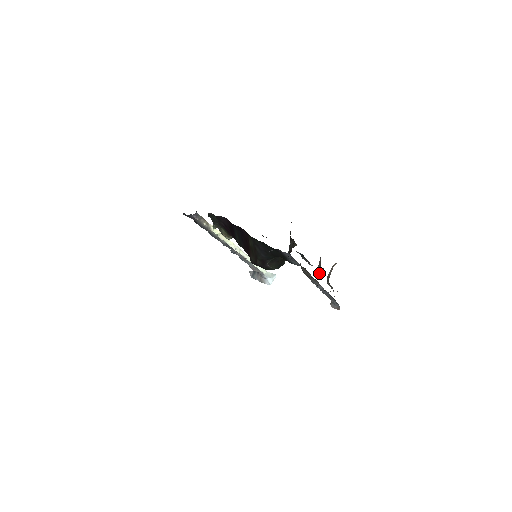
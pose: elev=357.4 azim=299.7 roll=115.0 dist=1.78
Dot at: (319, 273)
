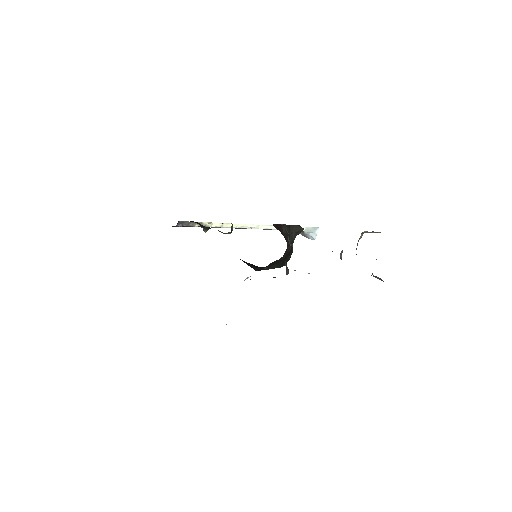
Dot at: occluded
